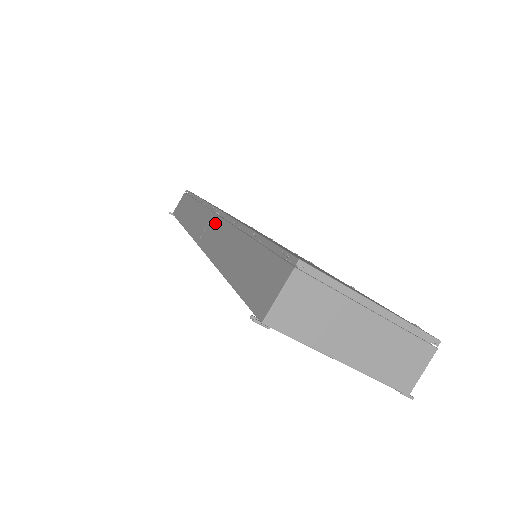
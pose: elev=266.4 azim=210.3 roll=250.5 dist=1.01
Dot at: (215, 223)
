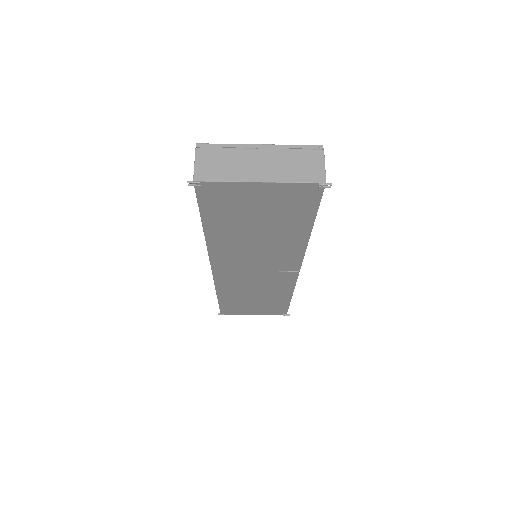
Dot at: occluded
